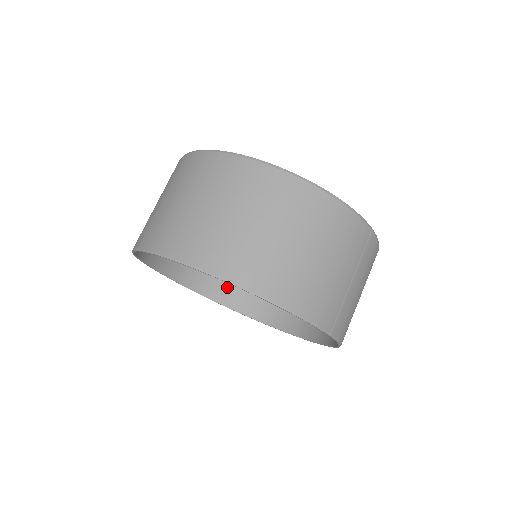
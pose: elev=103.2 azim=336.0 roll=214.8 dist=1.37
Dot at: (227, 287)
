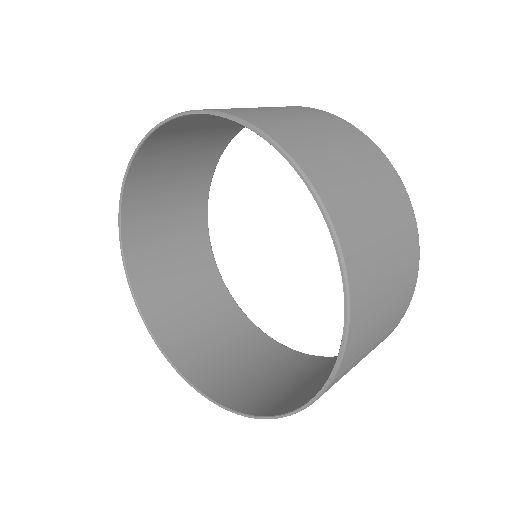
Dot at: (150, 275)
